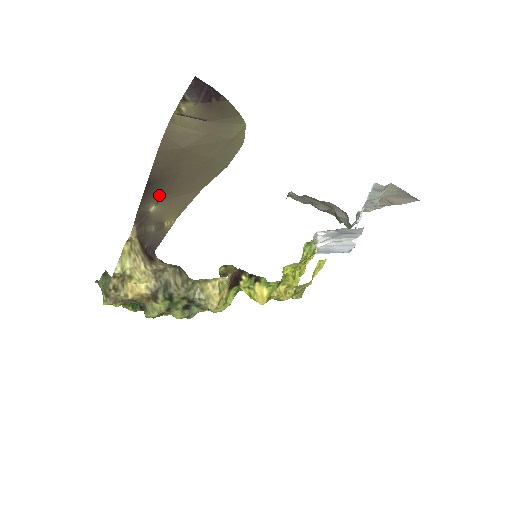
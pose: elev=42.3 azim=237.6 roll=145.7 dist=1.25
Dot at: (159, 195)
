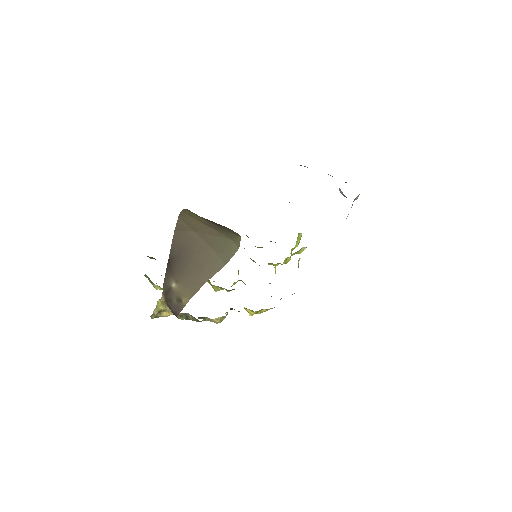
Dot at: (177, 275)
